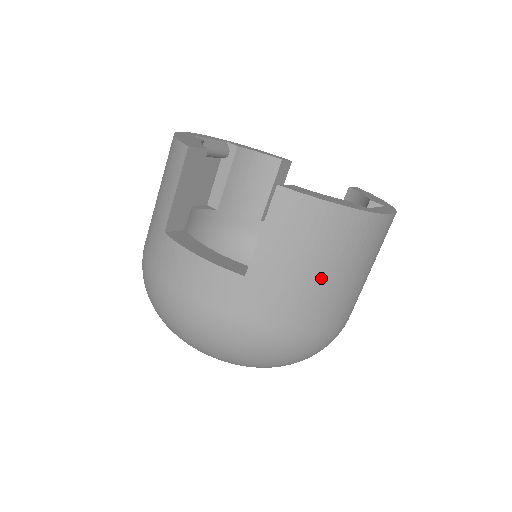
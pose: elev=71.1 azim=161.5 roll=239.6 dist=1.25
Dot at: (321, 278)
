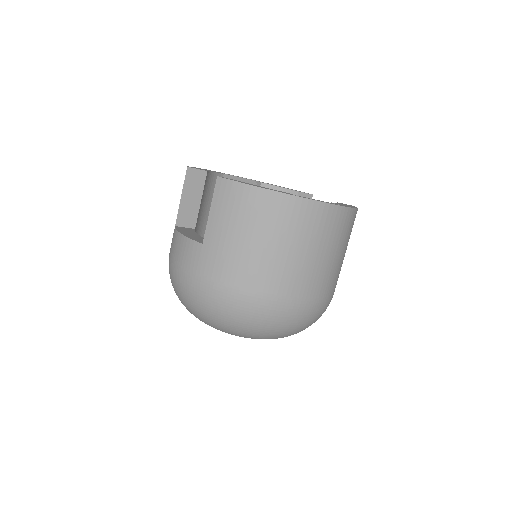
Dot at: (255, 246)
